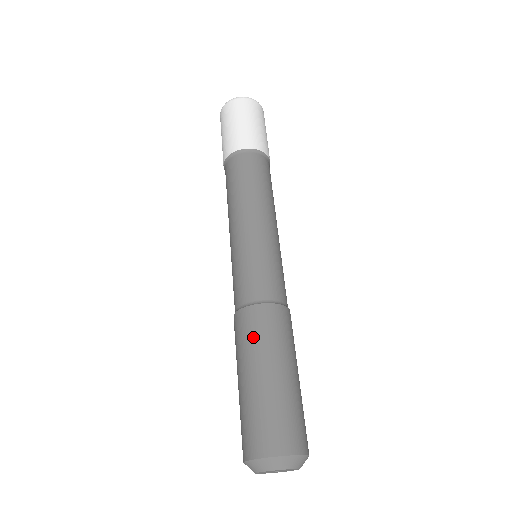
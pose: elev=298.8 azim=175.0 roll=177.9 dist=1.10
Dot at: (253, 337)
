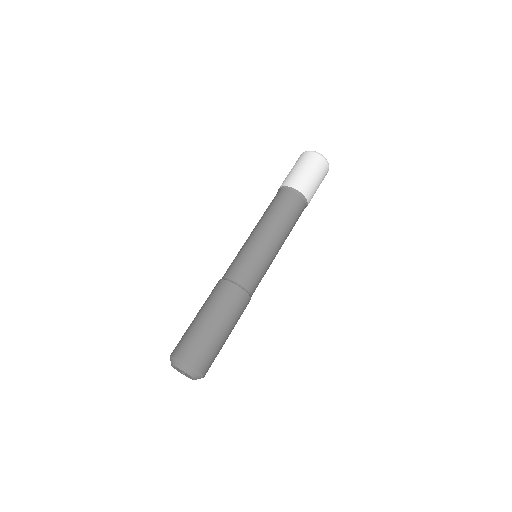
Dot at: (228, 304)
